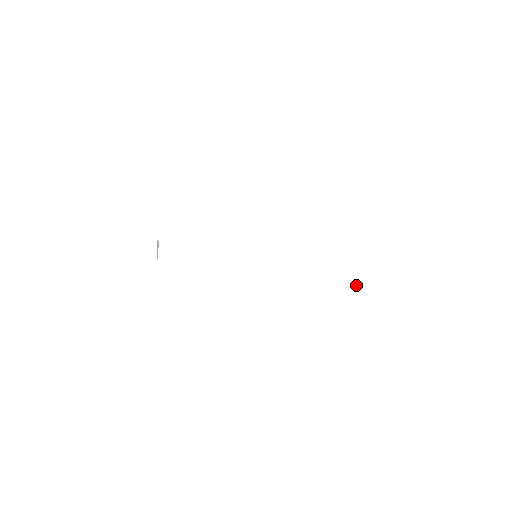
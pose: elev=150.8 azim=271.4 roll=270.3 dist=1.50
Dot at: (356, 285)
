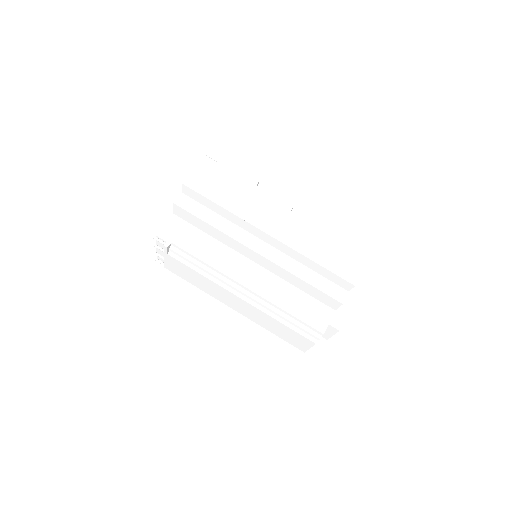
Dot at: (293, 338)
